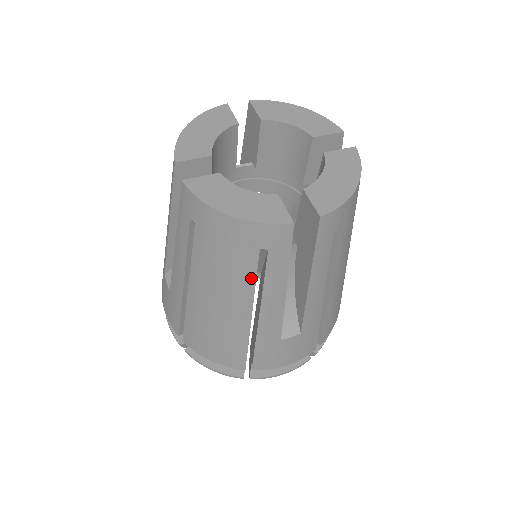
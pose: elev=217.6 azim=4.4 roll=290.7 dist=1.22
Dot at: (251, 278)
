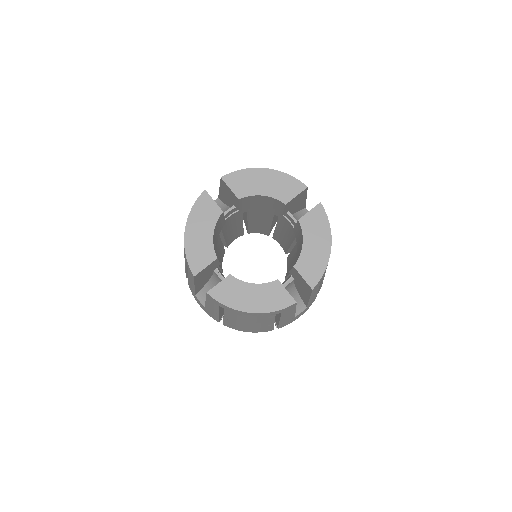
Dot at: (271, 319)
